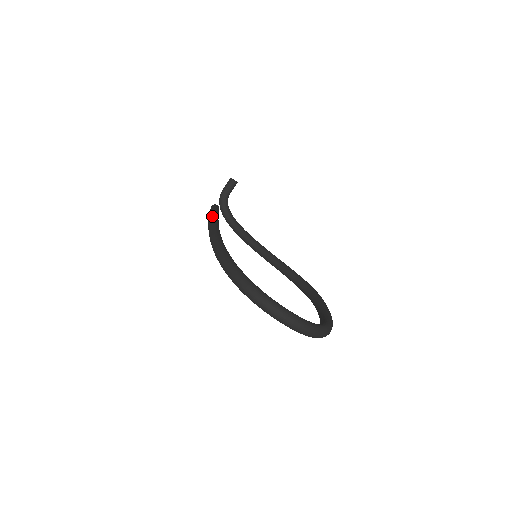
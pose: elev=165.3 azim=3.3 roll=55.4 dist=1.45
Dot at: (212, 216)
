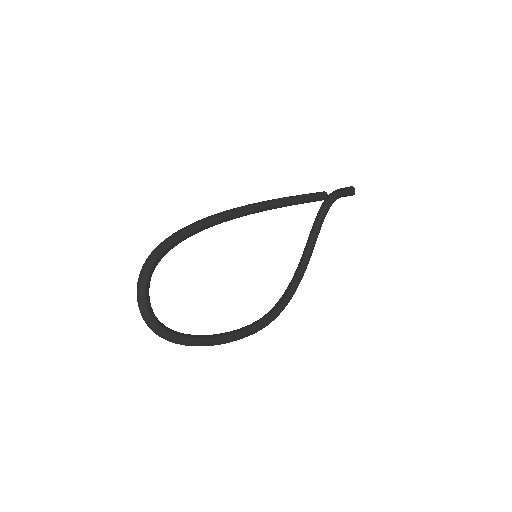
Dot at: (277, 200)
